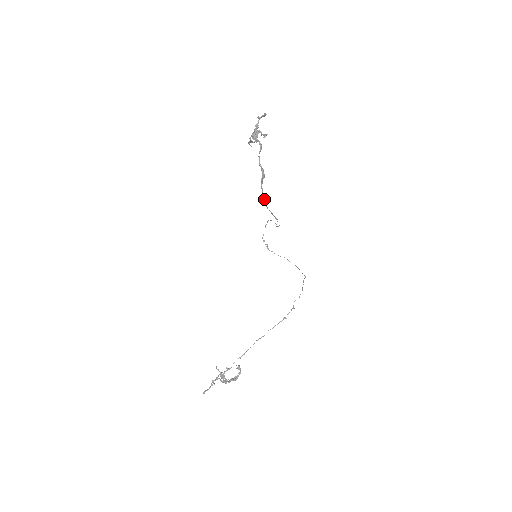
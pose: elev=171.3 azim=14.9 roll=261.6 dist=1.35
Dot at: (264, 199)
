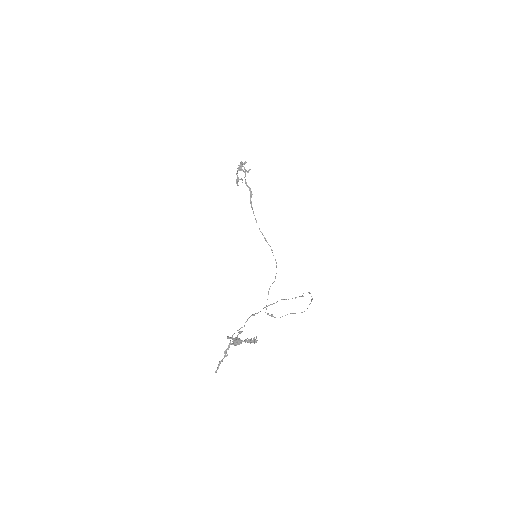
Dot at: (256, 221)
